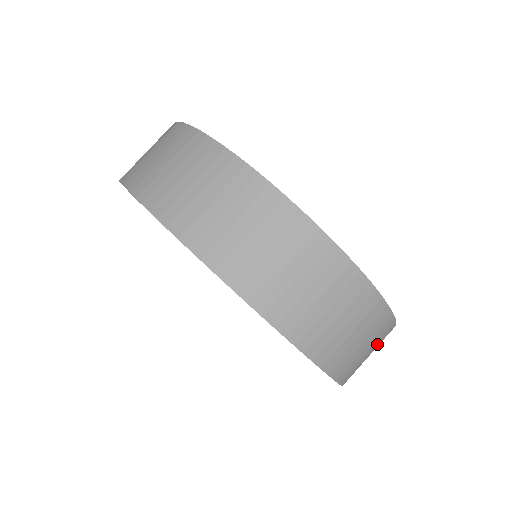
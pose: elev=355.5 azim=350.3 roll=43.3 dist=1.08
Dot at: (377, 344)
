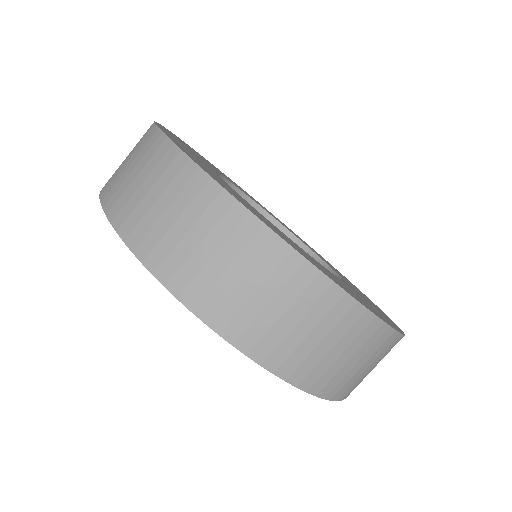
Dot at: (378, 356)
